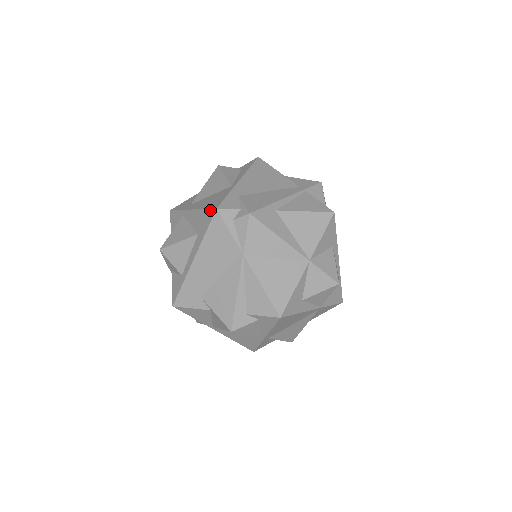
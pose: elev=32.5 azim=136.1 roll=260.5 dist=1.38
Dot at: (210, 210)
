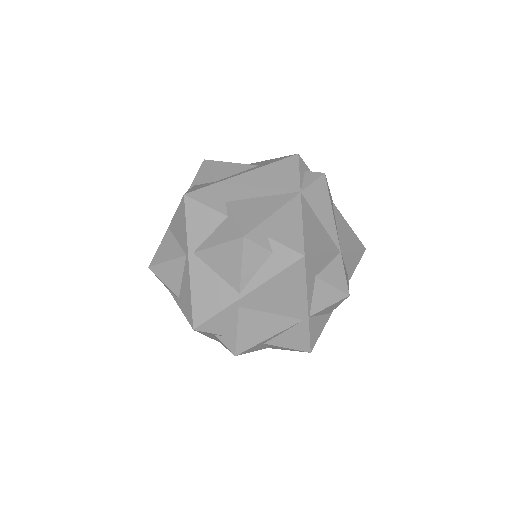
Dot at: (287, 156)
